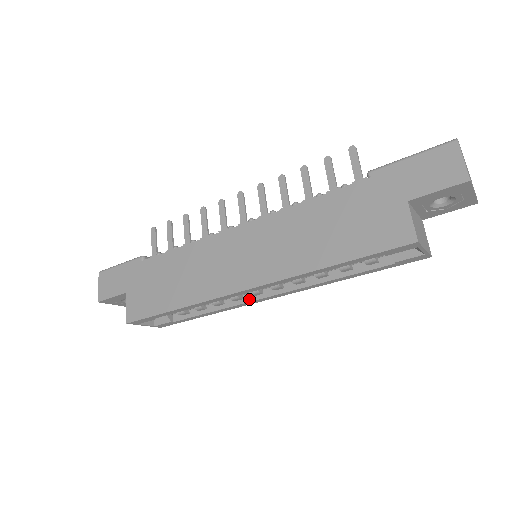
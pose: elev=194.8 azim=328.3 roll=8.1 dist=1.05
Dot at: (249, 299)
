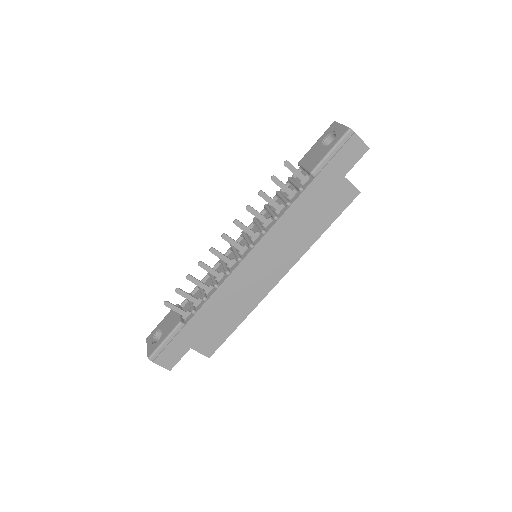
Dot at: occluded
